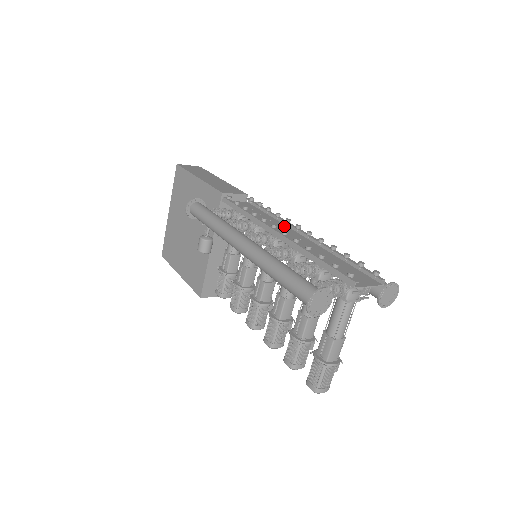
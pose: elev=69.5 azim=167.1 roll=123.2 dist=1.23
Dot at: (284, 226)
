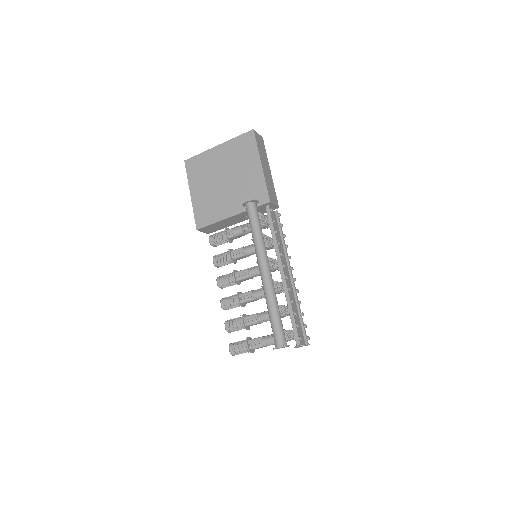
Dot at: (285, 258)
